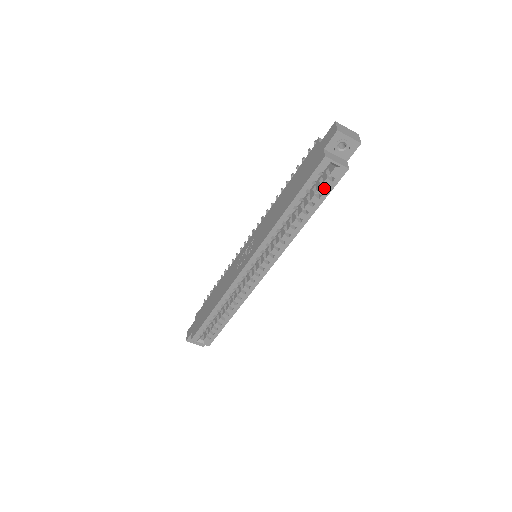
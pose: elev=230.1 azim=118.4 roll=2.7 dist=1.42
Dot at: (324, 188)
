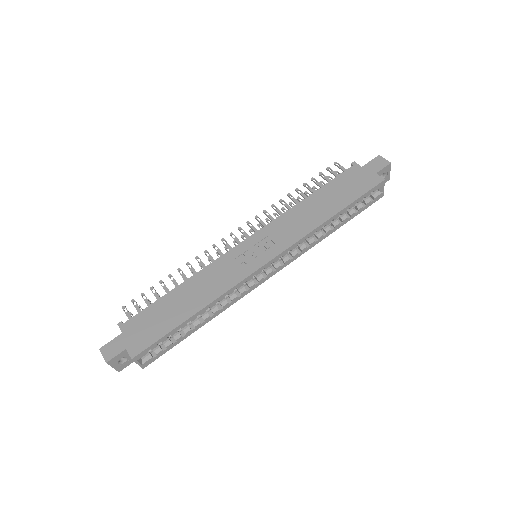
Dot at: (362, 205)
